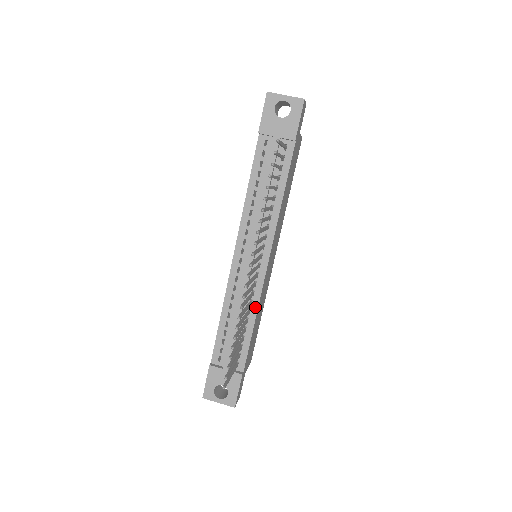
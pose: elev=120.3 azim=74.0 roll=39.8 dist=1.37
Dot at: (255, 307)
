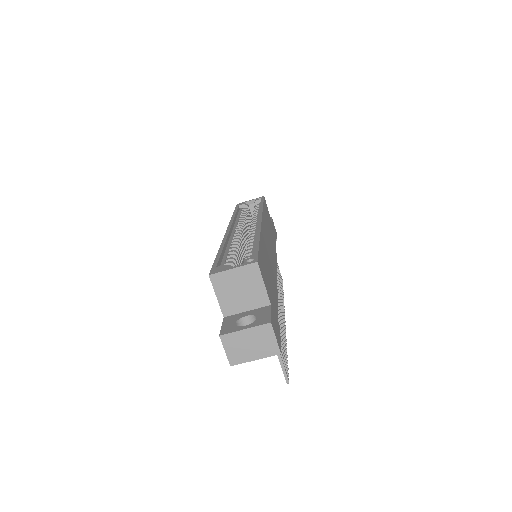
Dot at: occluded
